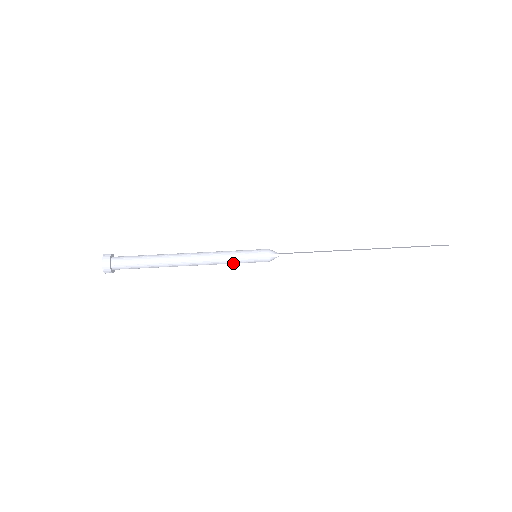
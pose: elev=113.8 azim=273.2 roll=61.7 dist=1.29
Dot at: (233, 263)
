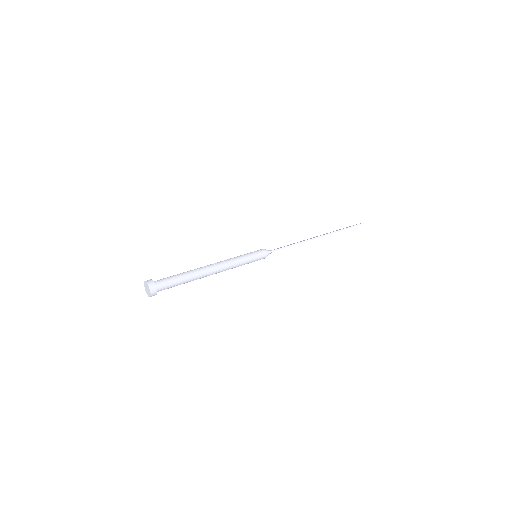
Dot at: occluded
